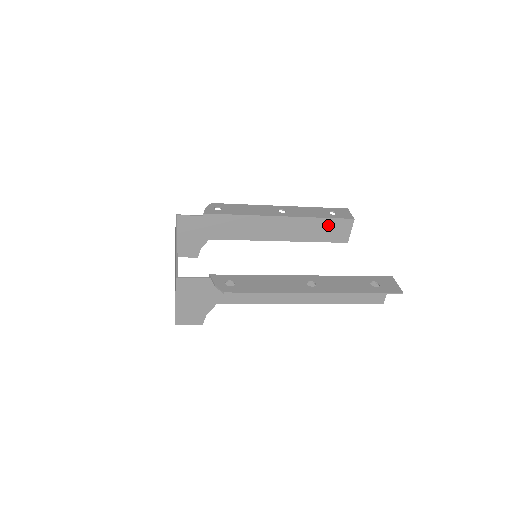
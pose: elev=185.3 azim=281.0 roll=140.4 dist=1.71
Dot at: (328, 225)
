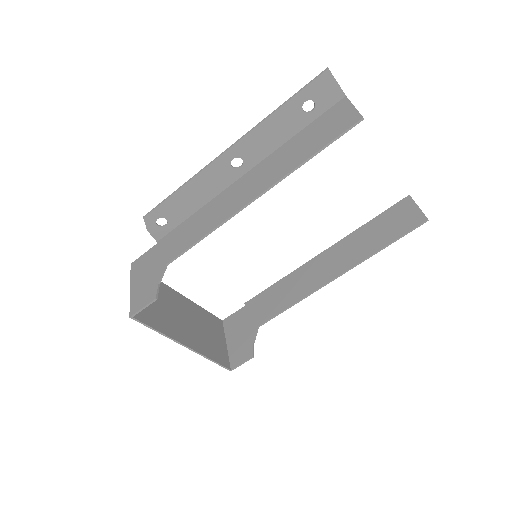
Dot at: (382, 223)
